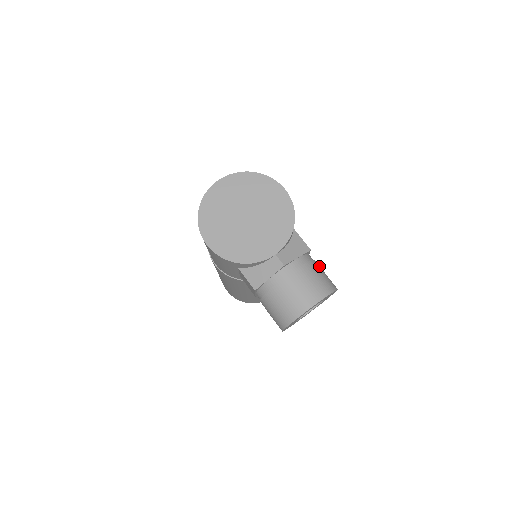
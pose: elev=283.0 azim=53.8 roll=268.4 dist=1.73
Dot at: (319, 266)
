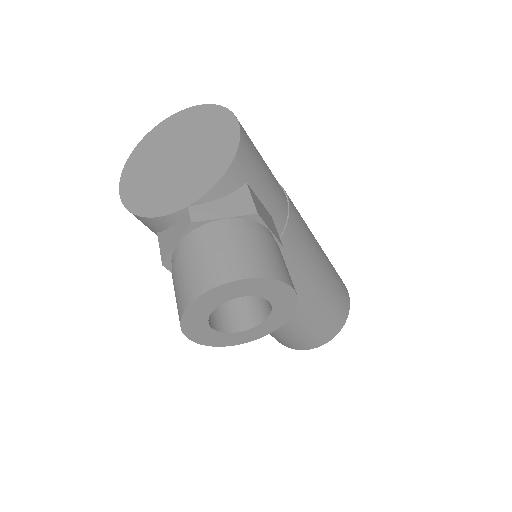
Dot at: (268, 242)
